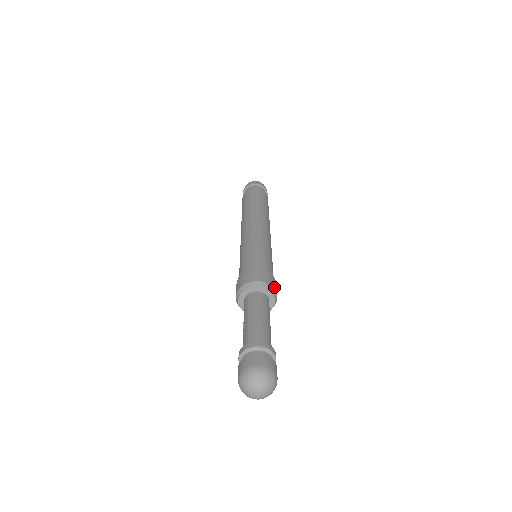
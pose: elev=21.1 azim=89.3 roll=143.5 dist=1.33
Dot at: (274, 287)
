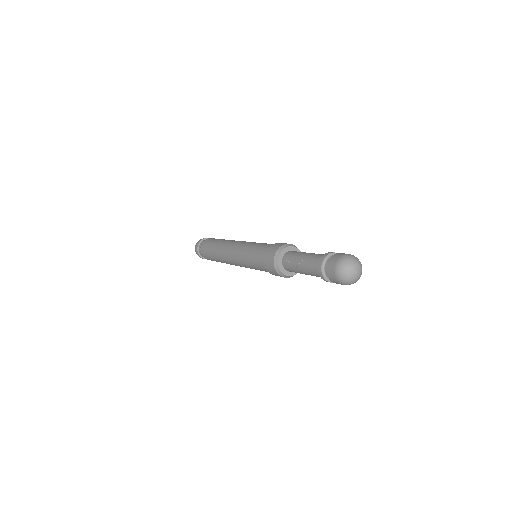
Dot at: occluded
